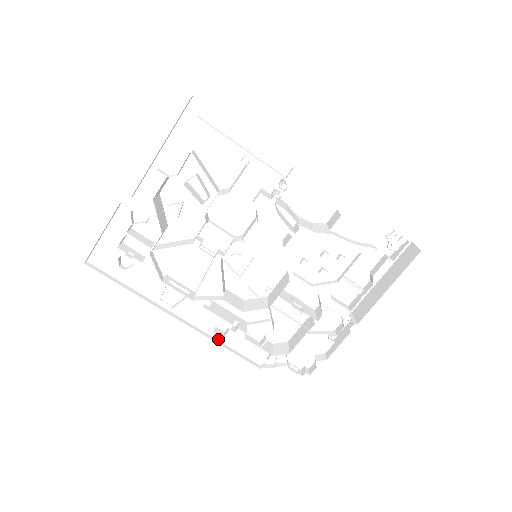
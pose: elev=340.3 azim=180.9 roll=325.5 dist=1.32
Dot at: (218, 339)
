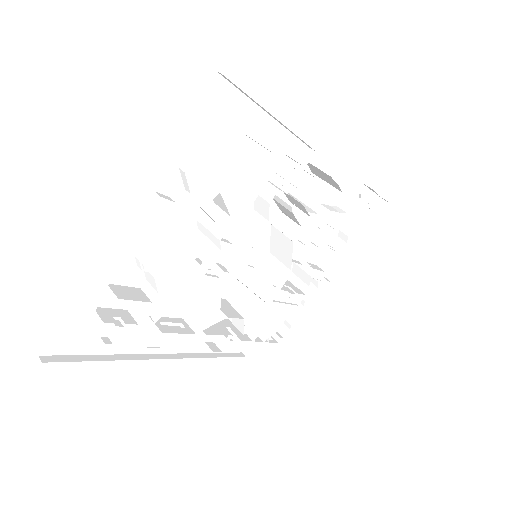
Dot at: (206, 352)
